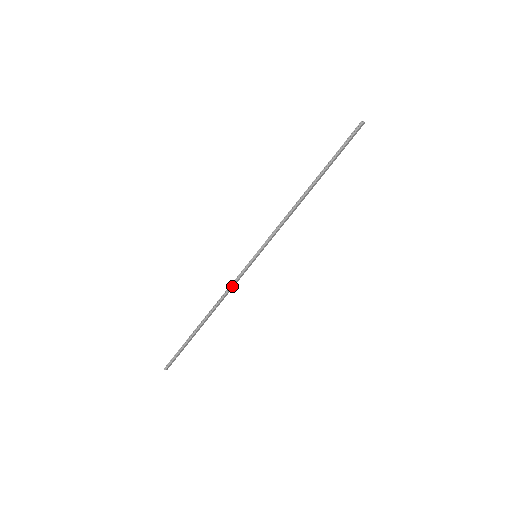
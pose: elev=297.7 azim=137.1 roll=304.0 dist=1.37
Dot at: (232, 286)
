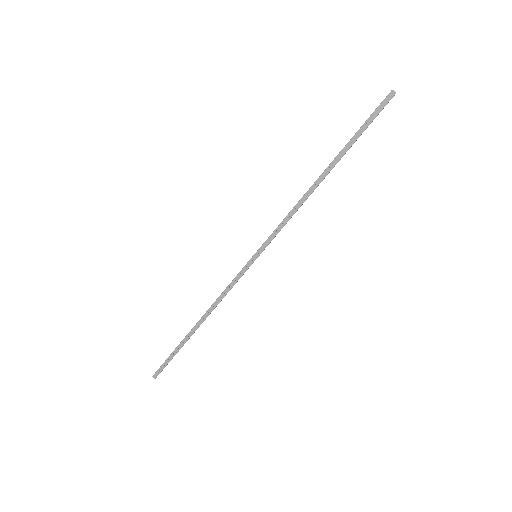
Dot at: (226, 288)
